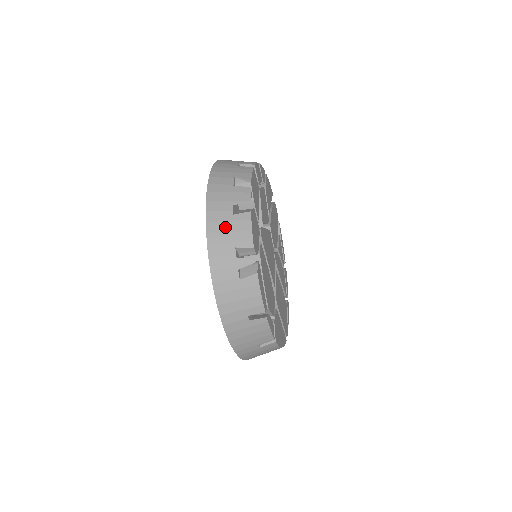
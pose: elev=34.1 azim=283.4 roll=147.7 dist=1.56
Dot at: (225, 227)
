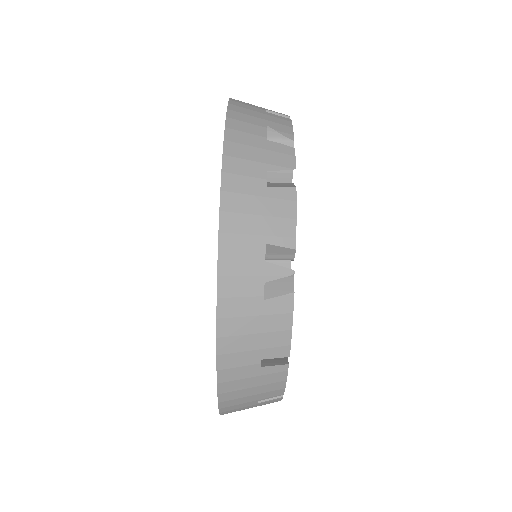
Dot at: (253, 205)
